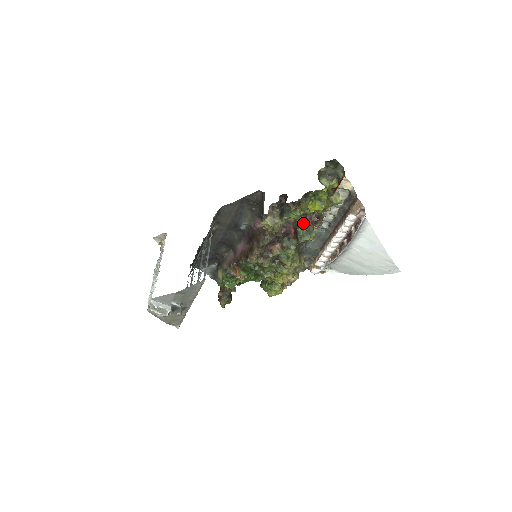
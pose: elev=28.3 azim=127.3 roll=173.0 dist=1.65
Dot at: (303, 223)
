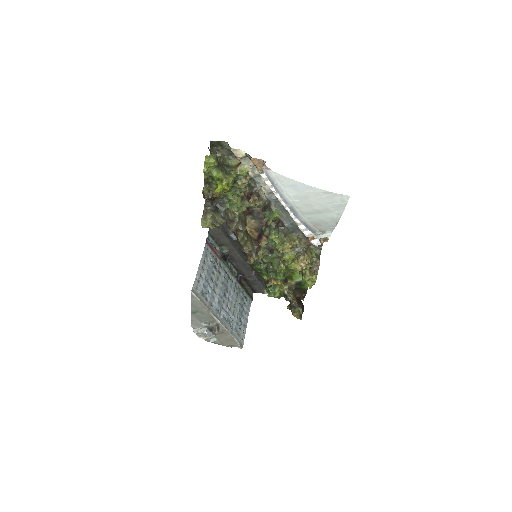
Dot at: occluded
